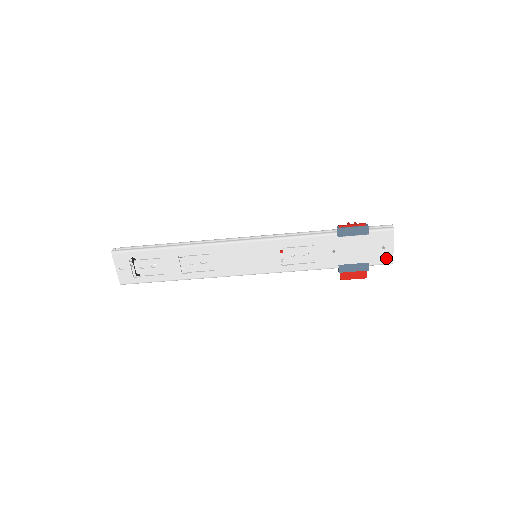
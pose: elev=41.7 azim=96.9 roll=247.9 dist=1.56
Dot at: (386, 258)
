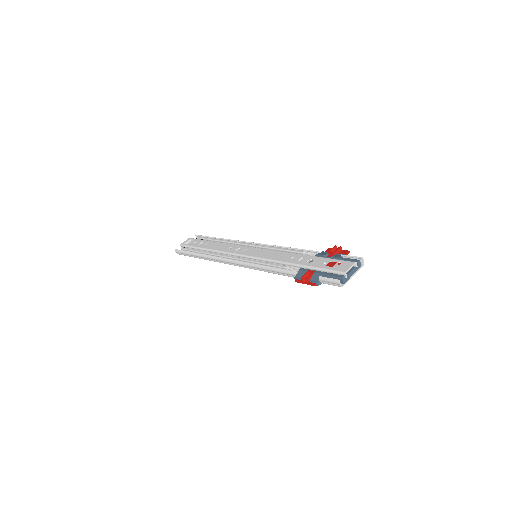
Dot at: occluded
